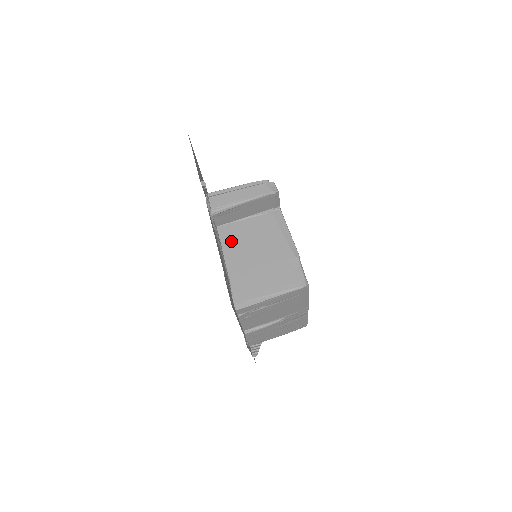
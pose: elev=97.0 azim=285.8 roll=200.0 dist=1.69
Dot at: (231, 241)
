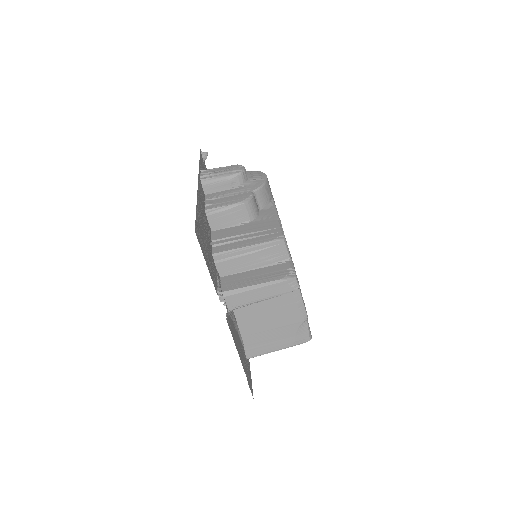
Dot at: (243, 308)
